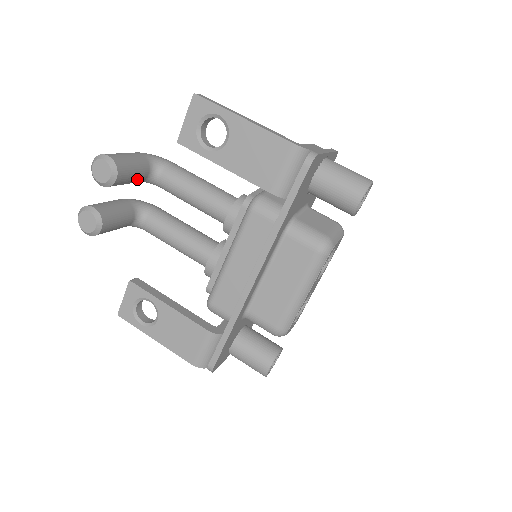
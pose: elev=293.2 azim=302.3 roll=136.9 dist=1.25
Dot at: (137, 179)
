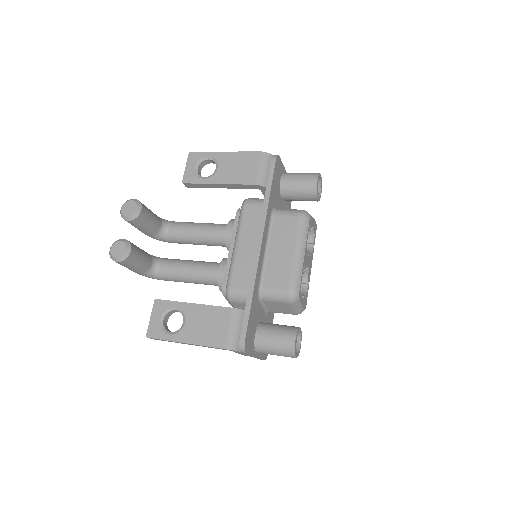
Dot at: (153, 225)
